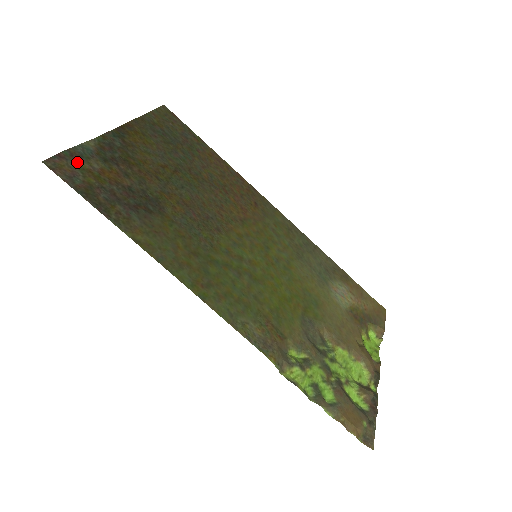
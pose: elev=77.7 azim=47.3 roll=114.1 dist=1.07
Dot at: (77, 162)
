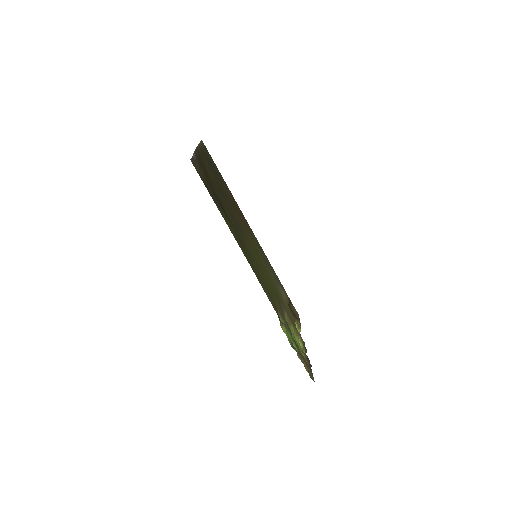
Dot at: (198, 166)
